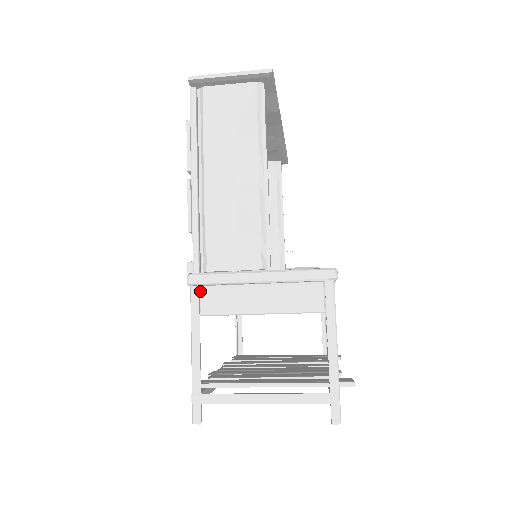
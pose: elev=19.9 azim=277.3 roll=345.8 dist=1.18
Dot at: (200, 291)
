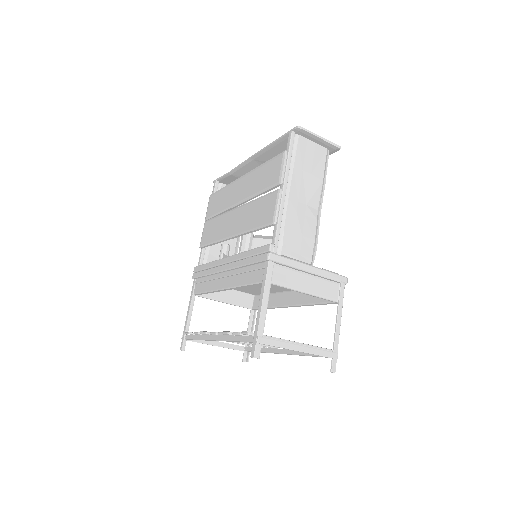
Dot at: (273, 266)
